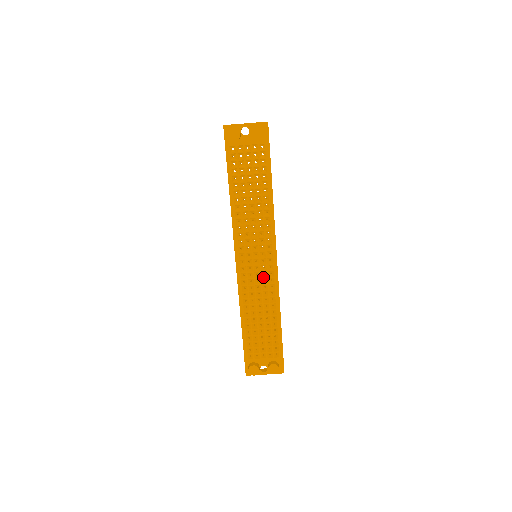
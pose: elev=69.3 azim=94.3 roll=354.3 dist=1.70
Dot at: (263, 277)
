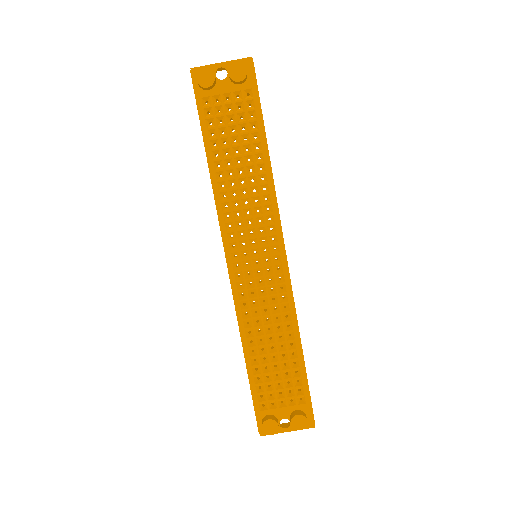
Dot at: (269, 284)
